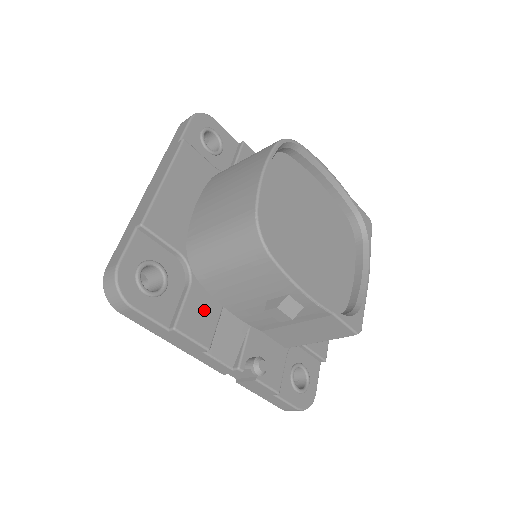
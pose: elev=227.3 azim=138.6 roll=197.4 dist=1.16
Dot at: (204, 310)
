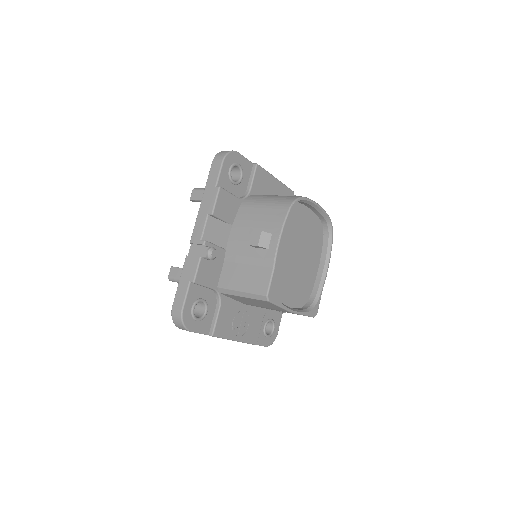
Dot at: (230, 209)
